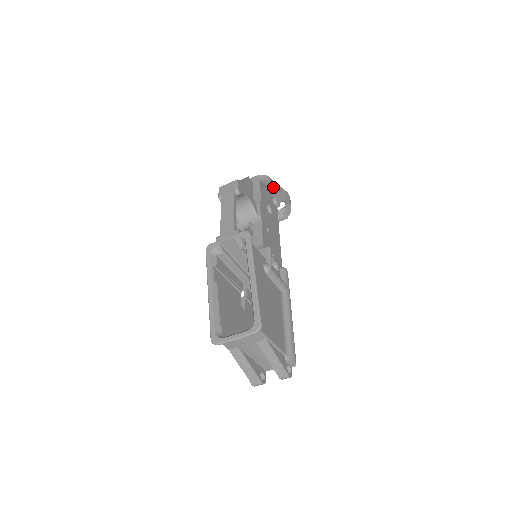
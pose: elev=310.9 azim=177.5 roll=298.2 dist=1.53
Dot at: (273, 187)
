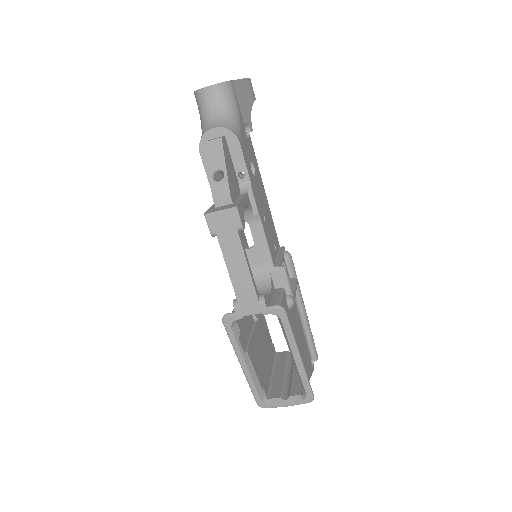
Dot at: (238, 98)
